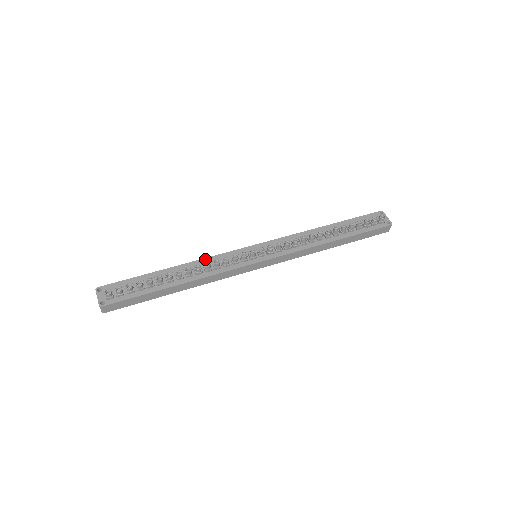
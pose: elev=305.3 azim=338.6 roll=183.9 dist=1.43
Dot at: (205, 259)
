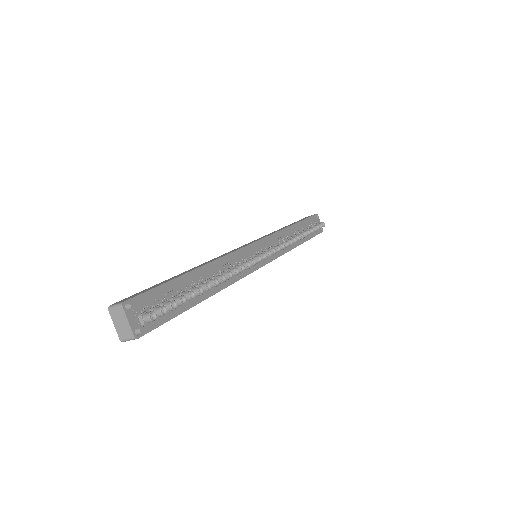
Dot at: (224, 258)
